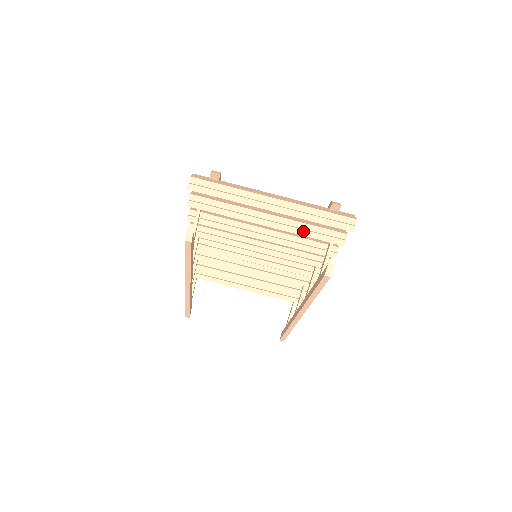
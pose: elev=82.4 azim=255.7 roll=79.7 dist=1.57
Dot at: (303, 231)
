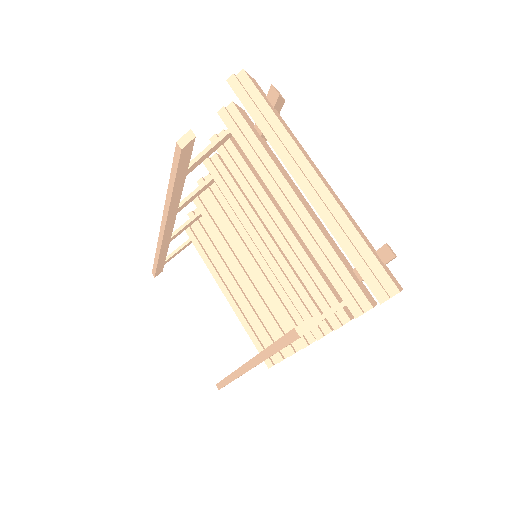
Dot at: (320, 253)
